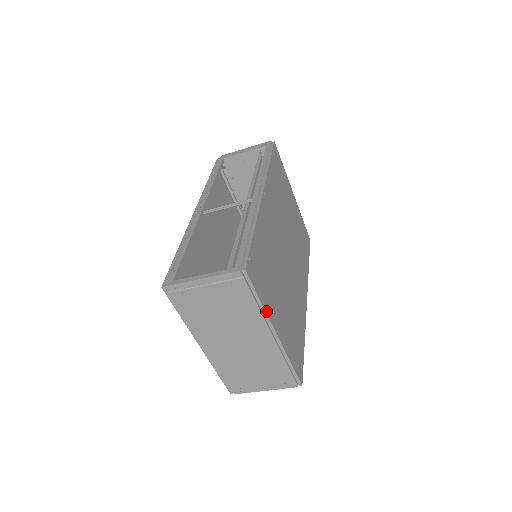
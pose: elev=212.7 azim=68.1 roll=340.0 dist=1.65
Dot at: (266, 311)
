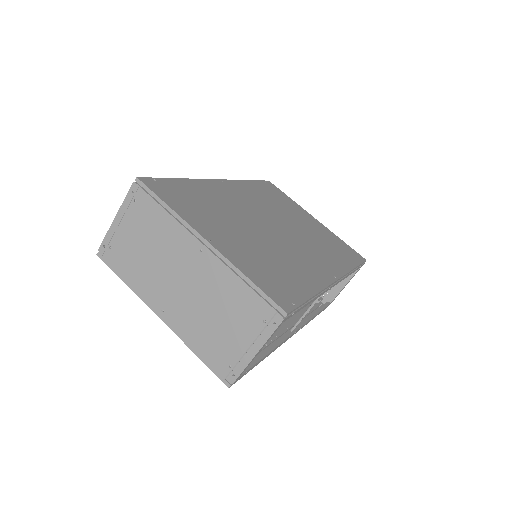
Dot at: (182, 217)
